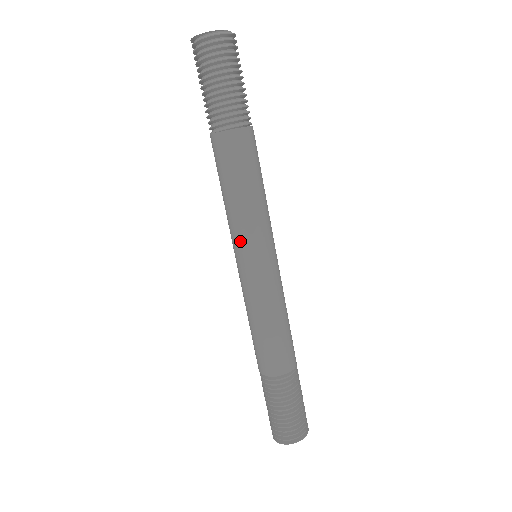
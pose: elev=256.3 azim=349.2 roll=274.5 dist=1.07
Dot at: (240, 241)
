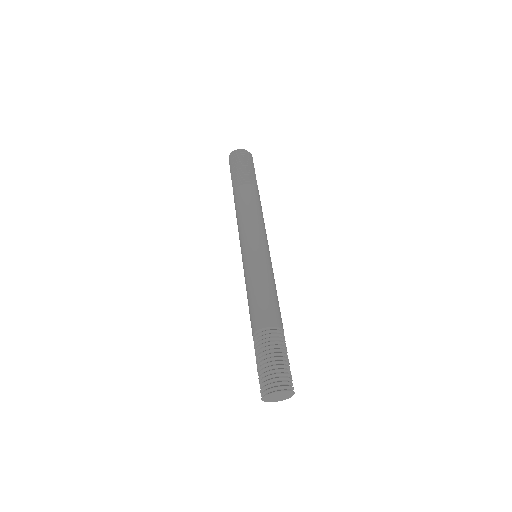
Dot at: (253, 236)
